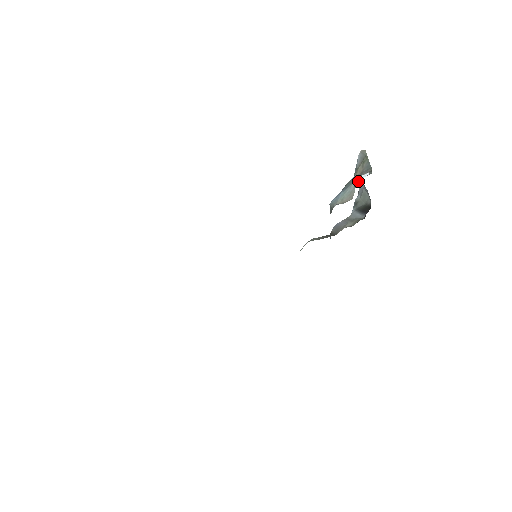
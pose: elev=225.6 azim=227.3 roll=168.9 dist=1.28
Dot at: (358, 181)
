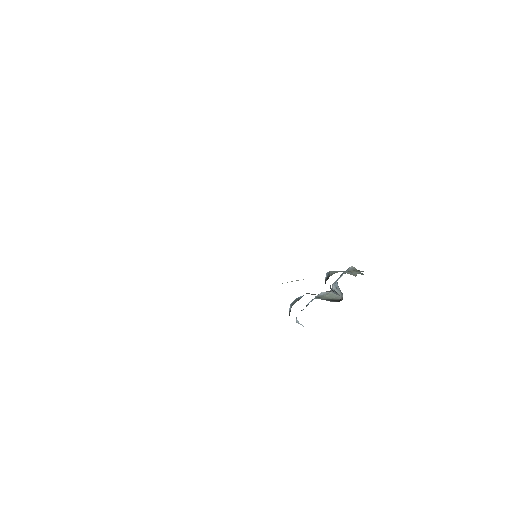
Dot at: (362, 271)
